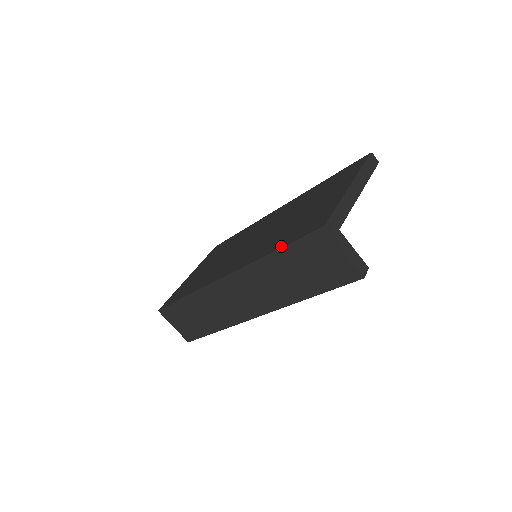
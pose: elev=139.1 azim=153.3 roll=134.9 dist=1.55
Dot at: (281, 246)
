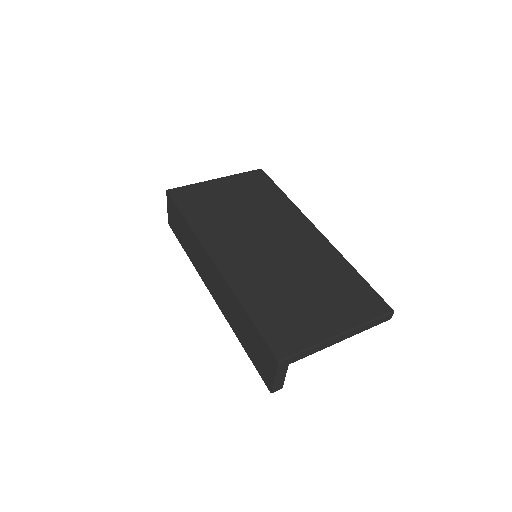
Dot at: (253, 318)
